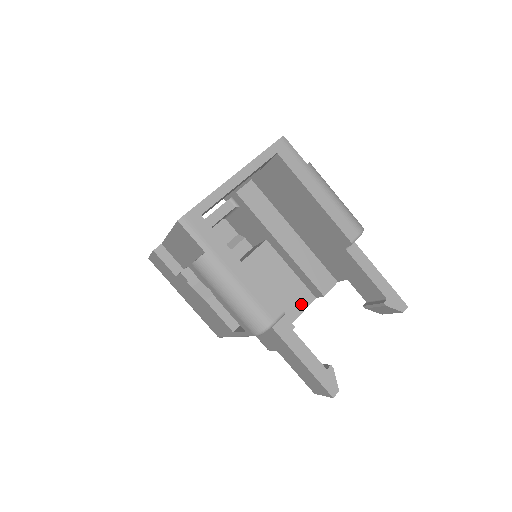
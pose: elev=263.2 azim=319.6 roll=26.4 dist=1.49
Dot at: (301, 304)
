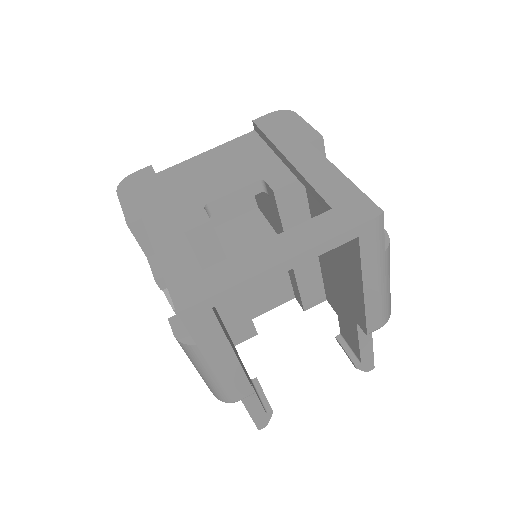
Dot at: (277, 302)
